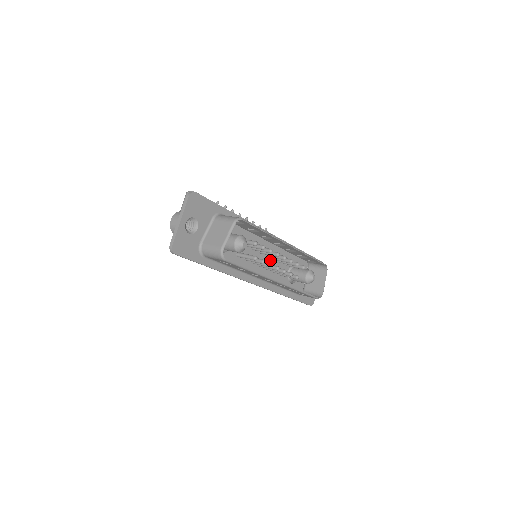
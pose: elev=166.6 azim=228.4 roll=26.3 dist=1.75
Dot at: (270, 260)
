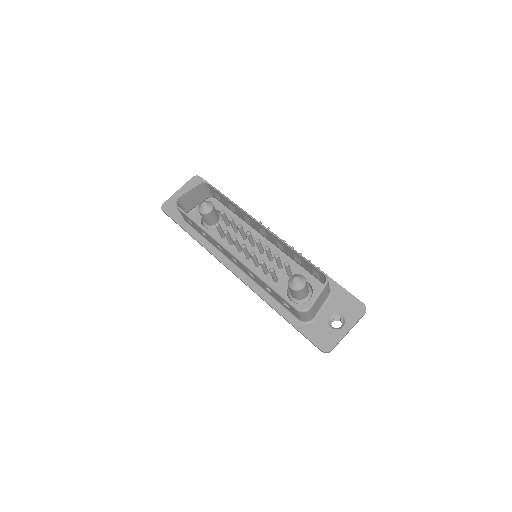
Dot at: (265, 260)
